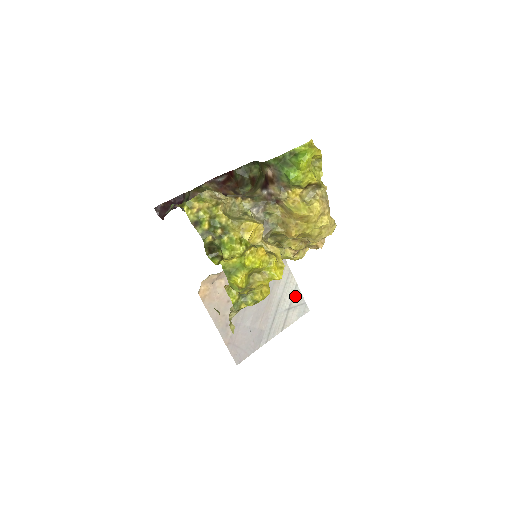
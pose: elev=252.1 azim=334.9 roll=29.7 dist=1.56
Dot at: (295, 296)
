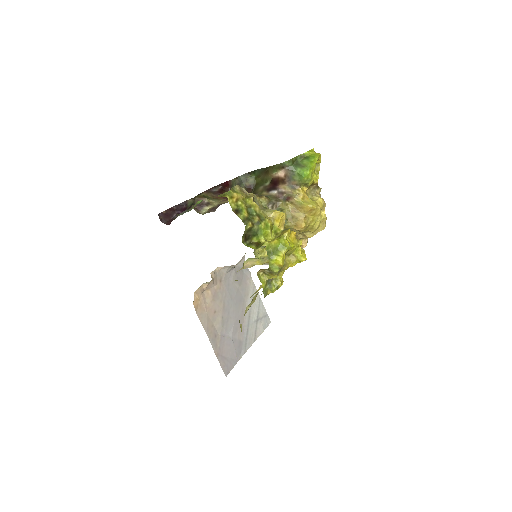
Dot at: (260, 308)
